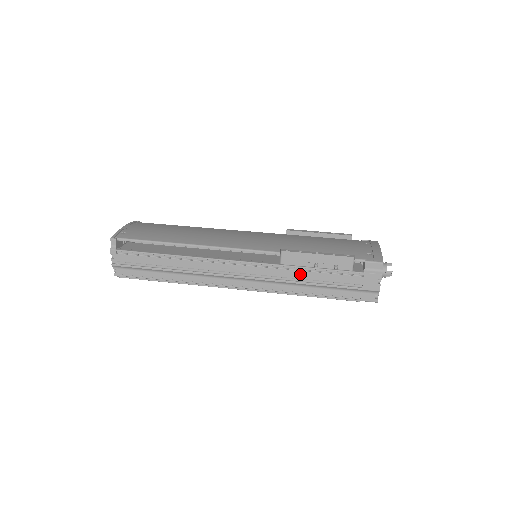
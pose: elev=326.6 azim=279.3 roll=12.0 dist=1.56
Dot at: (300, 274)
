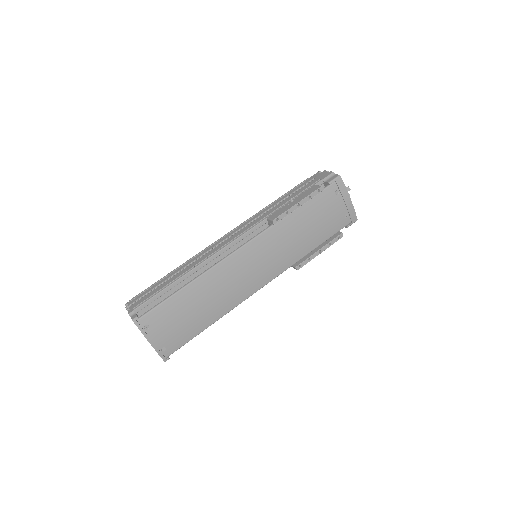
Dot at: occluded
